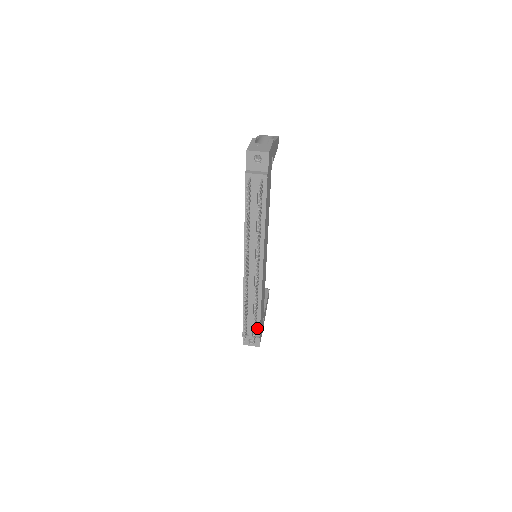
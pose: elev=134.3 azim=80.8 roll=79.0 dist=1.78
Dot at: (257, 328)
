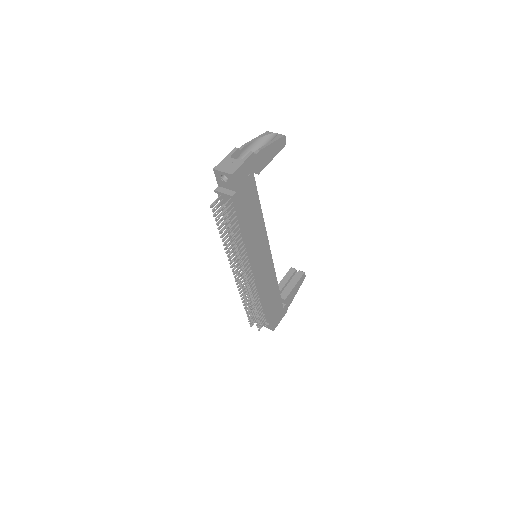
Dot at: (266, 317)
